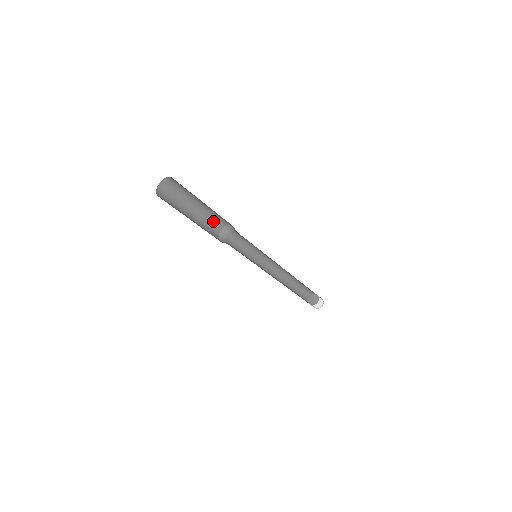
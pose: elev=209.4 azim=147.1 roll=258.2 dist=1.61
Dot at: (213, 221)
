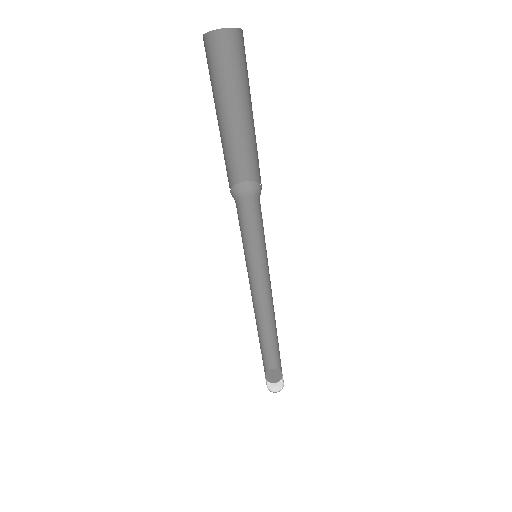
Dot at: (226, 167)
